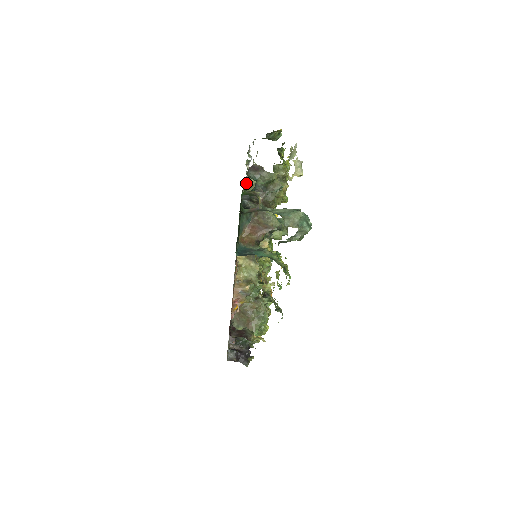
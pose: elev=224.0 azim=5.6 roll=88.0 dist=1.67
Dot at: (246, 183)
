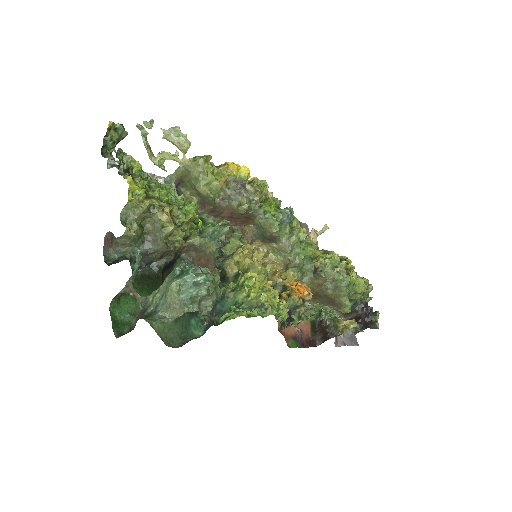
Dot at: (173, 186)
